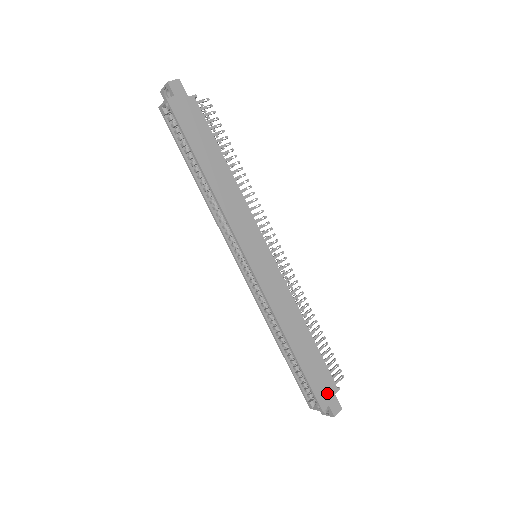
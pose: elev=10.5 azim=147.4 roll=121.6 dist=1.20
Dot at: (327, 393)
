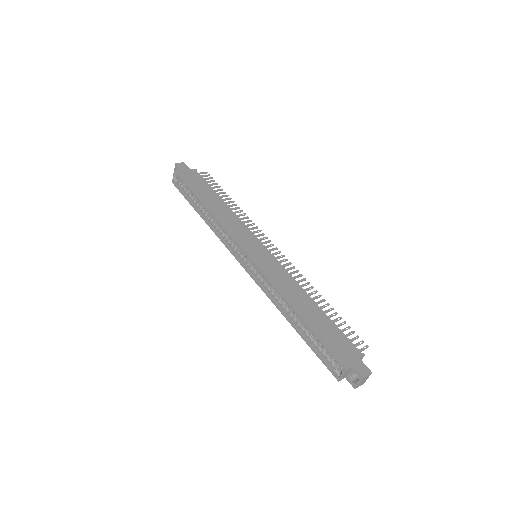
Dot at: (349, 355)
